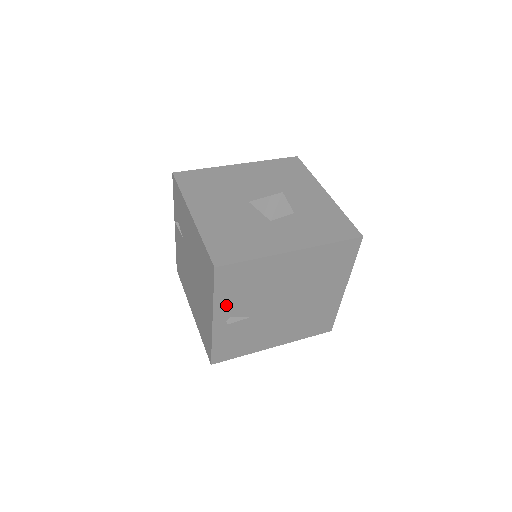
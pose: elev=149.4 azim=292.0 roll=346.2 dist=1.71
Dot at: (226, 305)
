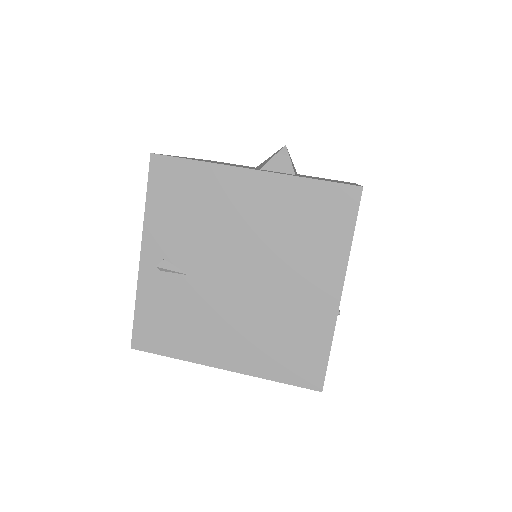
Dot at: (160, 231)
